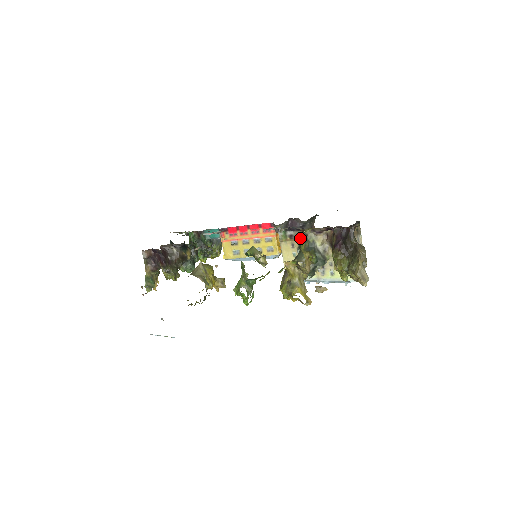
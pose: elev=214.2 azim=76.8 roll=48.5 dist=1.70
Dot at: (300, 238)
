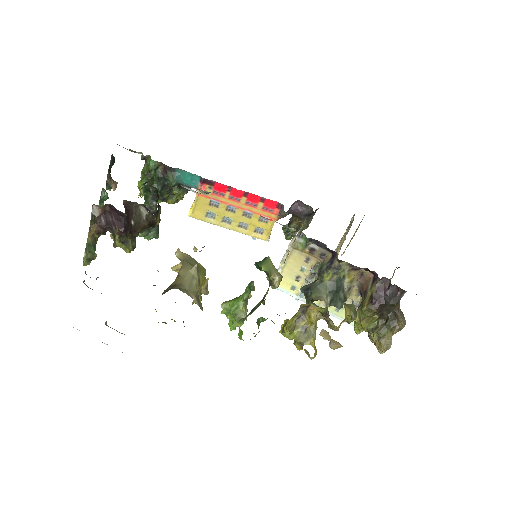
Dot at: (327, 263)
